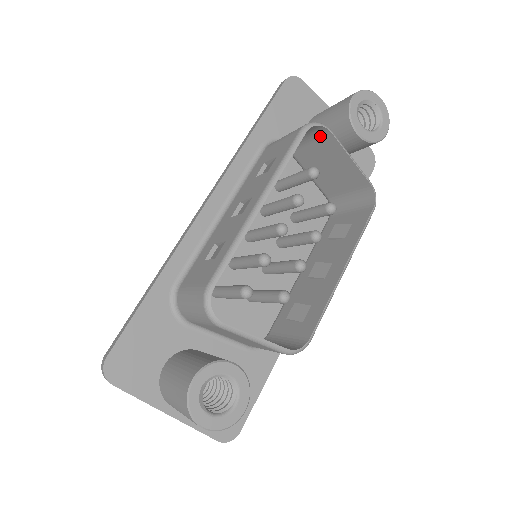
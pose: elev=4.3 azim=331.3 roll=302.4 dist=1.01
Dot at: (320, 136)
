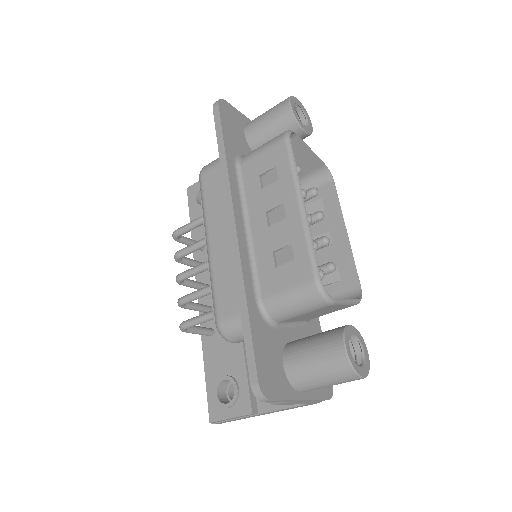
Dot at: occluded
